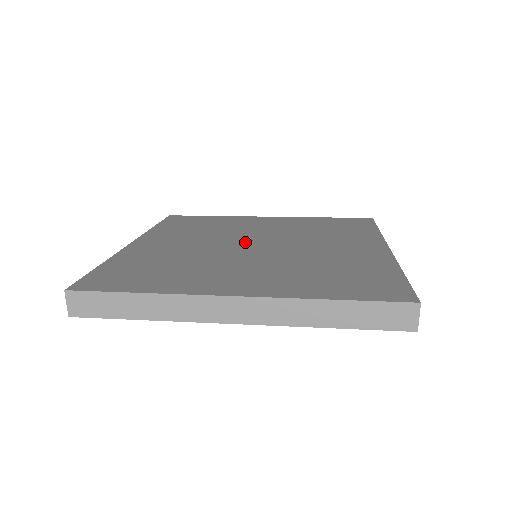
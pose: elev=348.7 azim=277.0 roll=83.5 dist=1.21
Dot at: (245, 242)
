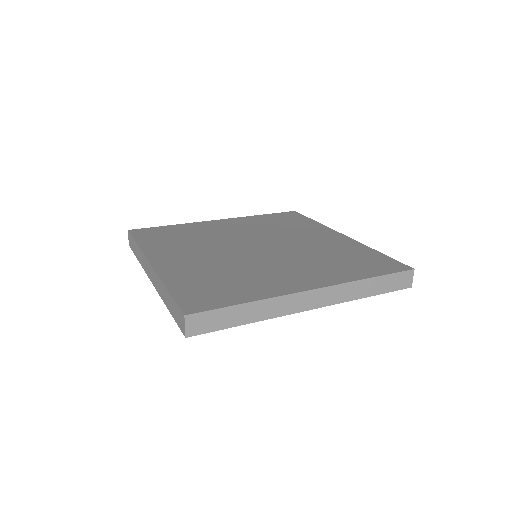
Dot at: (244, 246)
